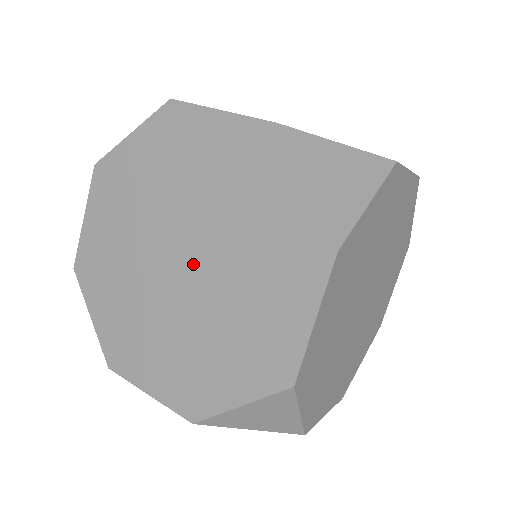
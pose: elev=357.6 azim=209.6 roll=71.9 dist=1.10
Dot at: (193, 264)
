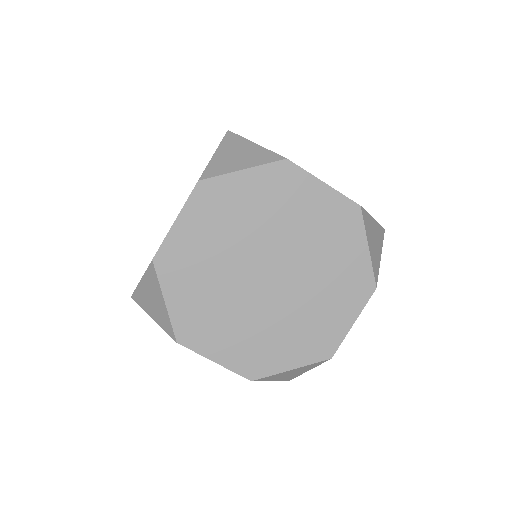
Dot at: (278, 278)
